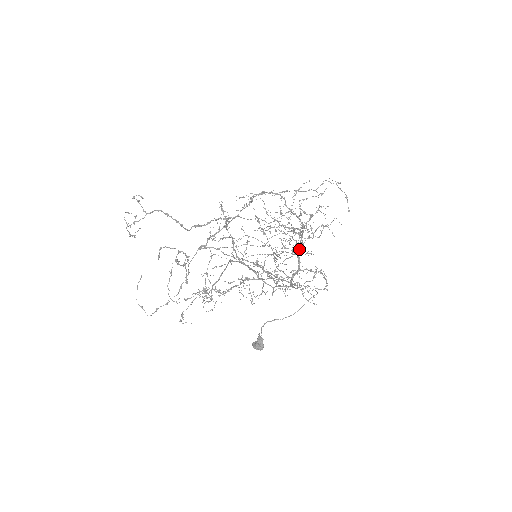
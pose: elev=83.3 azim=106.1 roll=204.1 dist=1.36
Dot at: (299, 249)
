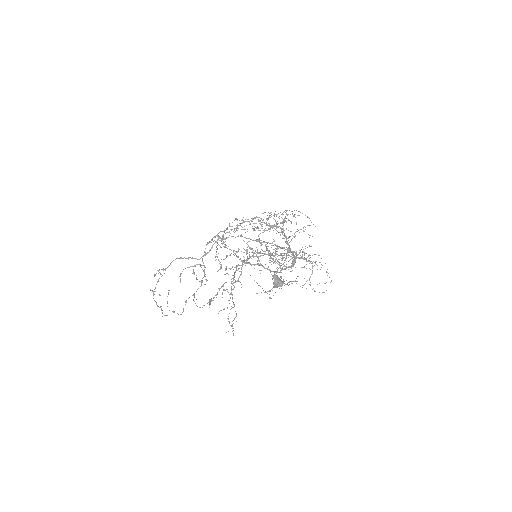
Dot at: occluded
